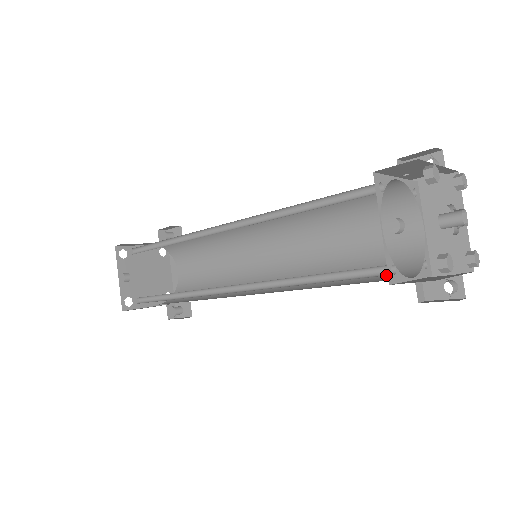
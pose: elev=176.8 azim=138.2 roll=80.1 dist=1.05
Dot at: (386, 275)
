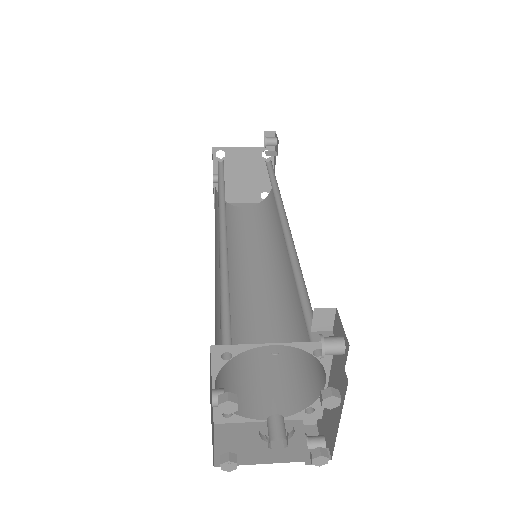
Dot at: occluded
